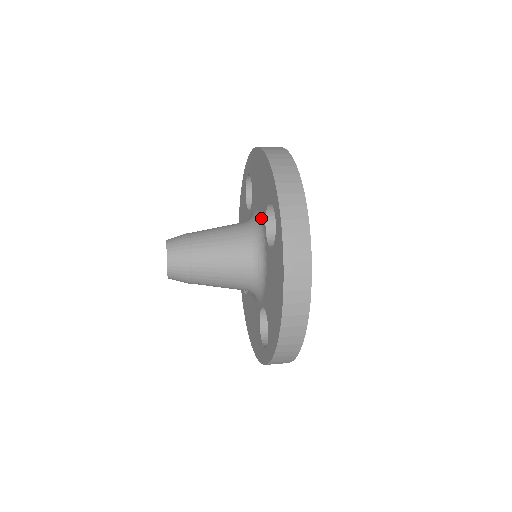
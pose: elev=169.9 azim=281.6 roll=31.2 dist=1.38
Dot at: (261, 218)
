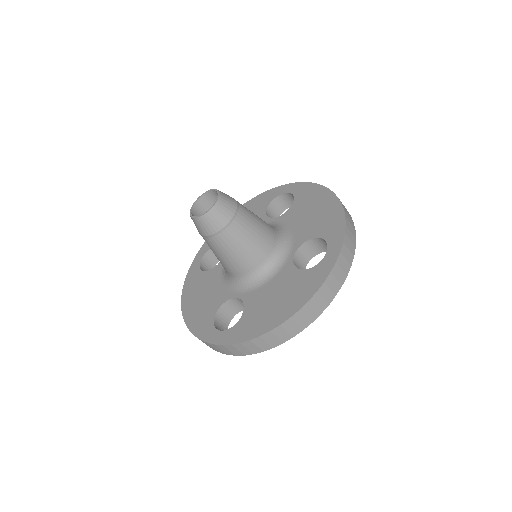
Dot at: occluded
